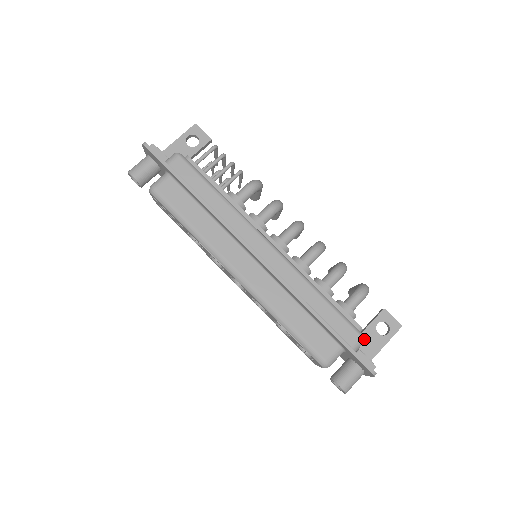
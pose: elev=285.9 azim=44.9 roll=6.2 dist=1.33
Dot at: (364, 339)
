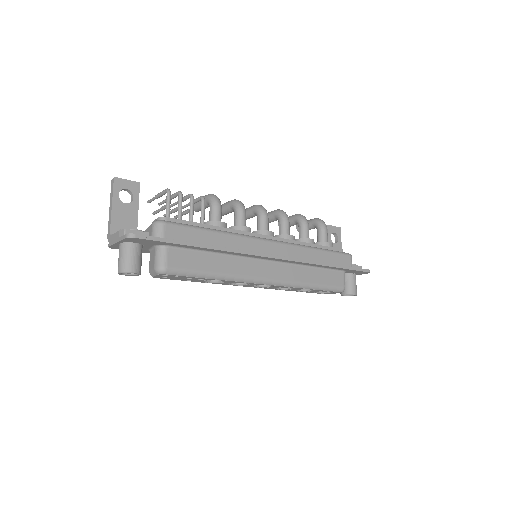
Dot at: (351, 256)
